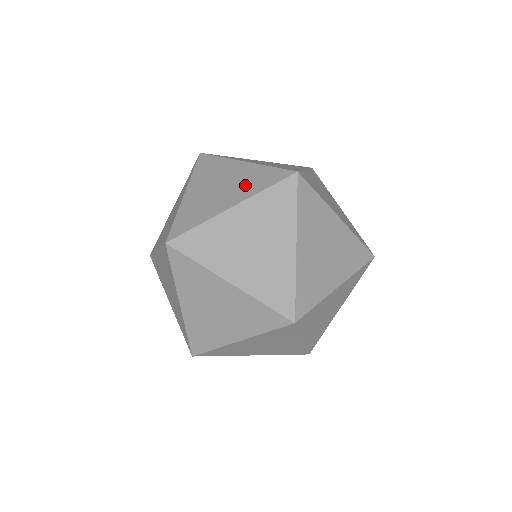
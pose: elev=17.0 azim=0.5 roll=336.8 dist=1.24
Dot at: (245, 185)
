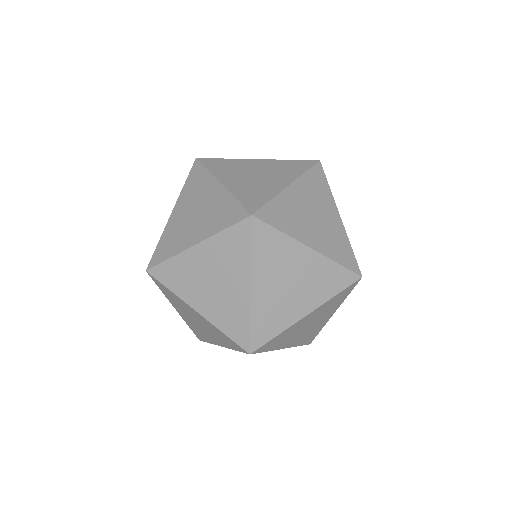
Dot at: (282, 171)
